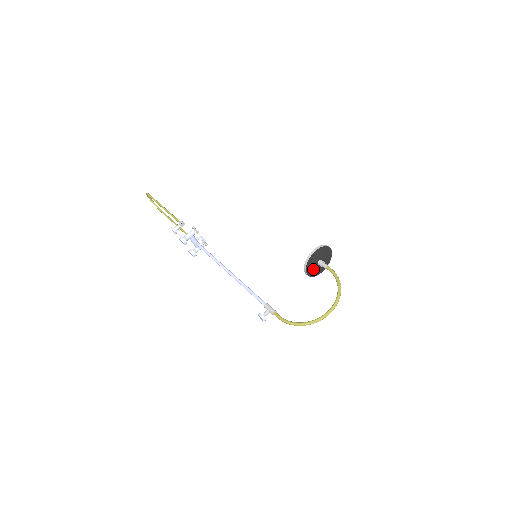
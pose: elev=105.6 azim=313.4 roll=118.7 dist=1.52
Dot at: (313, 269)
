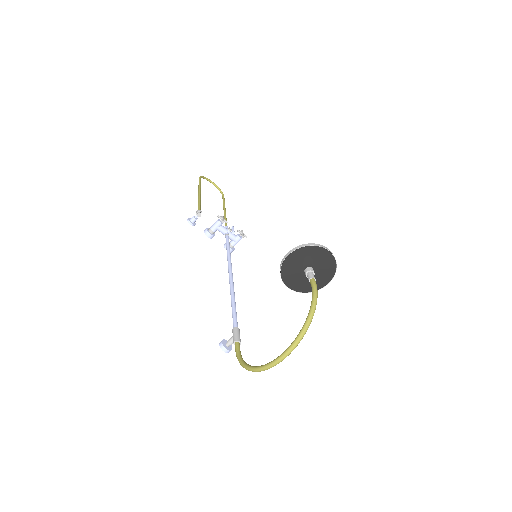
Dot at: (300, 281)
